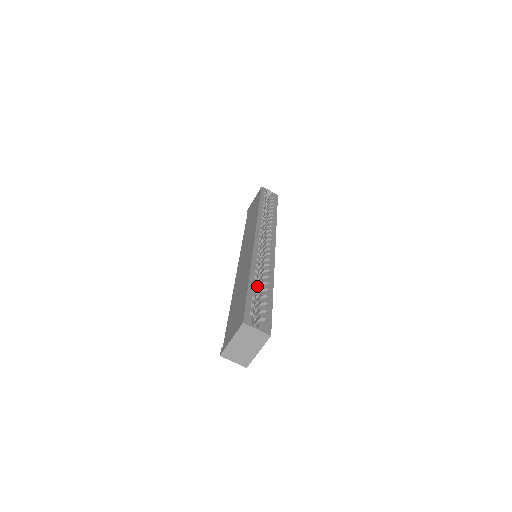
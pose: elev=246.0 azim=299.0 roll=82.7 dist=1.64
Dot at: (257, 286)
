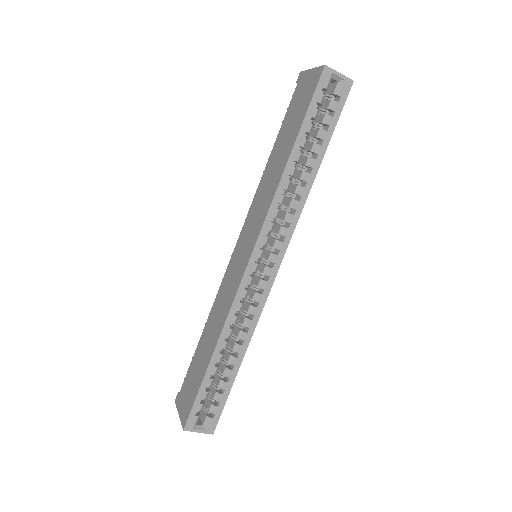
Dot at: (233, 332)
